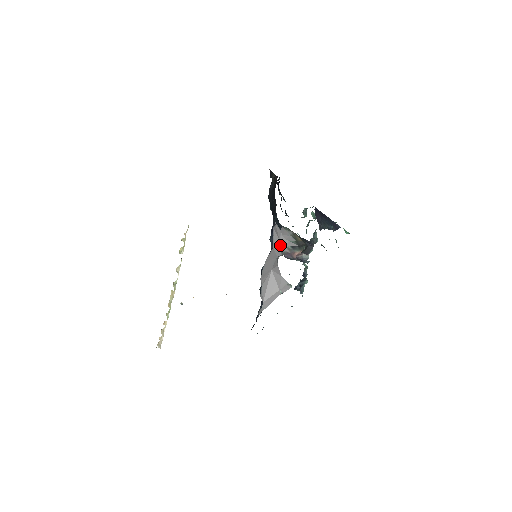
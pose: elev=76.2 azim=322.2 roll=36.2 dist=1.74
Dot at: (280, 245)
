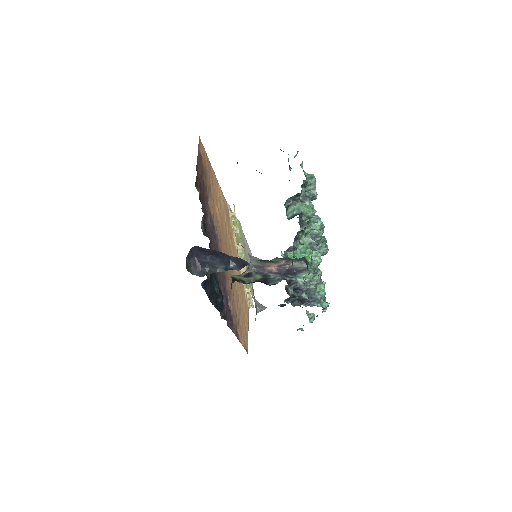
Dot at: (249, 256)
